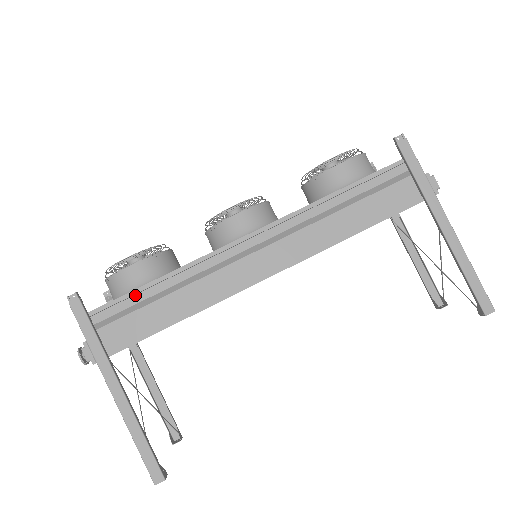
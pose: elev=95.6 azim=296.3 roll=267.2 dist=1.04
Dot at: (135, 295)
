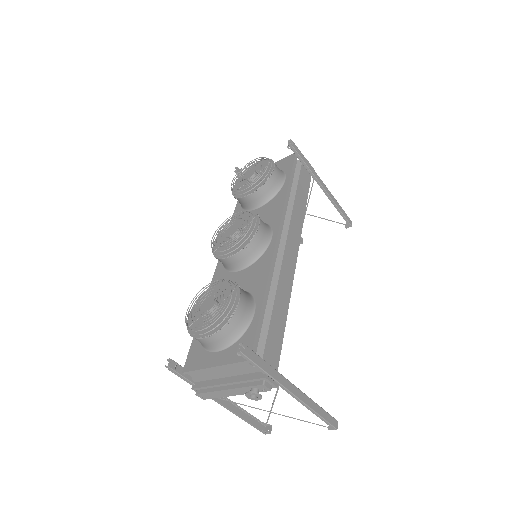
Dot at: (258, 320)
